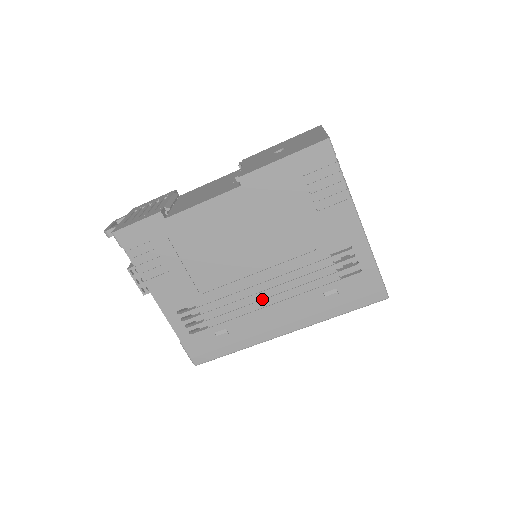
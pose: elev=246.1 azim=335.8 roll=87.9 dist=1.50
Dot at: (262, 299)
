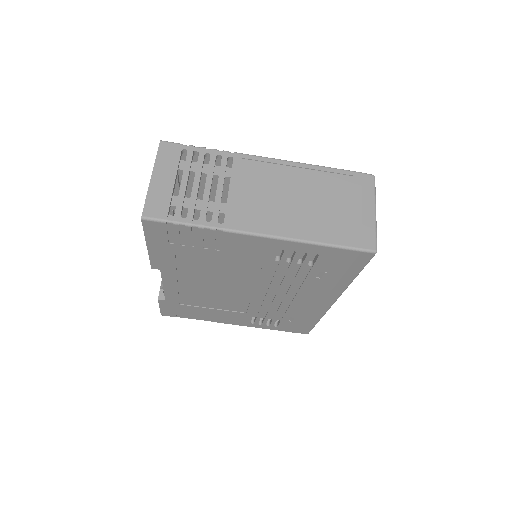
Dot at: (283, 299)
